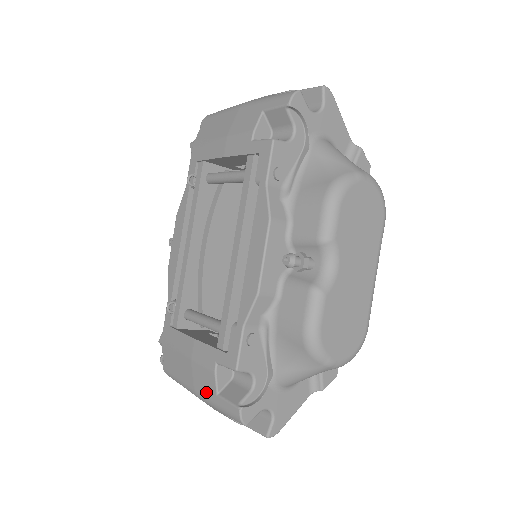
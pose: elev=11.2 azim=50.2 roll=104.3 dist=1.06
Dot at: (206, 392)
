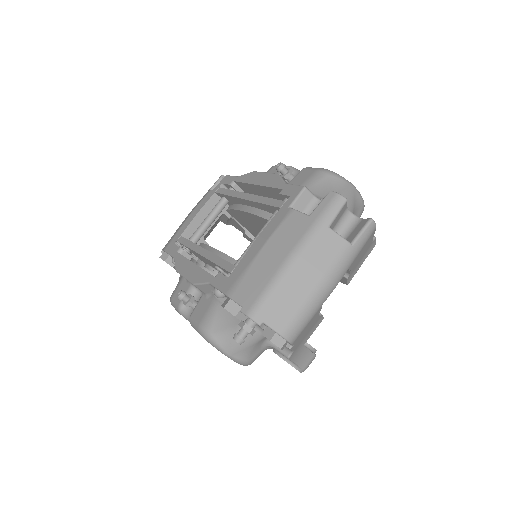
Dot at: (300, 231)
